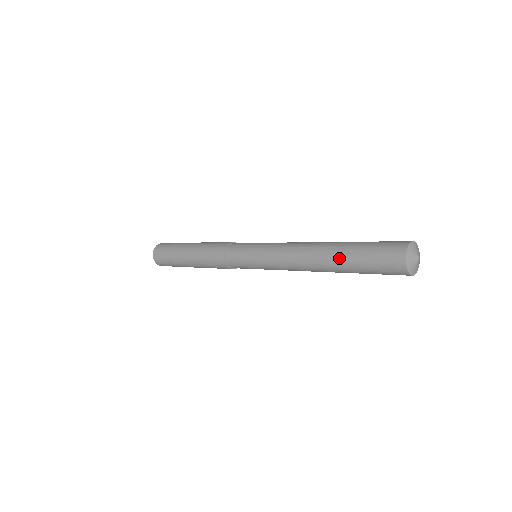
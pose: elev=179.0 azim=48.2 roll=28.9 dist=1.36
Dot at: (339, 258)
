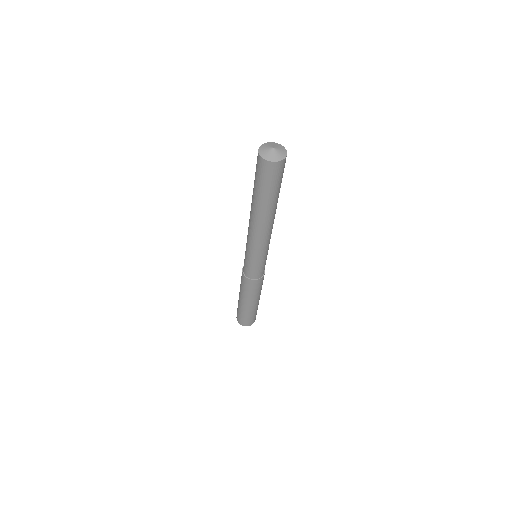
Dot at: occluded
